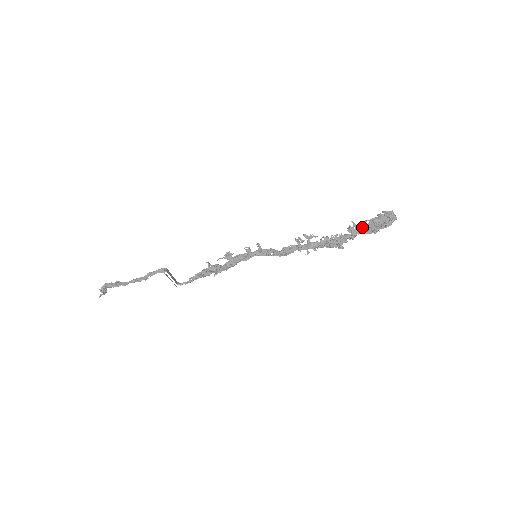
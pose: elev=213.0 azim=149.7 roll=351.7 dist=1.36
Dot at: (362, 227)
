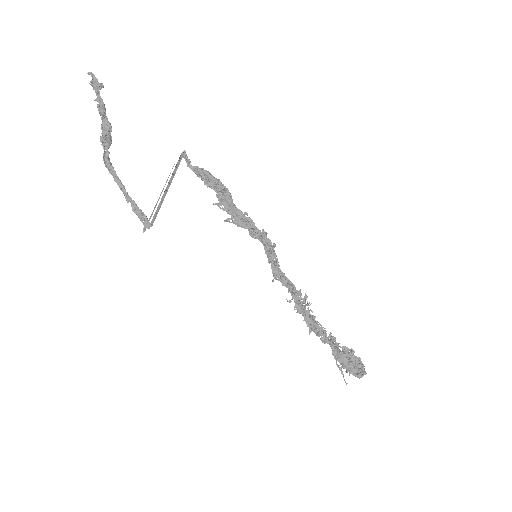
Dot at: (338, 349)
